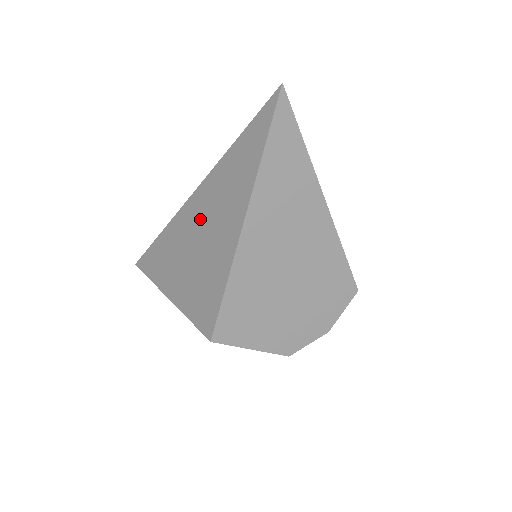
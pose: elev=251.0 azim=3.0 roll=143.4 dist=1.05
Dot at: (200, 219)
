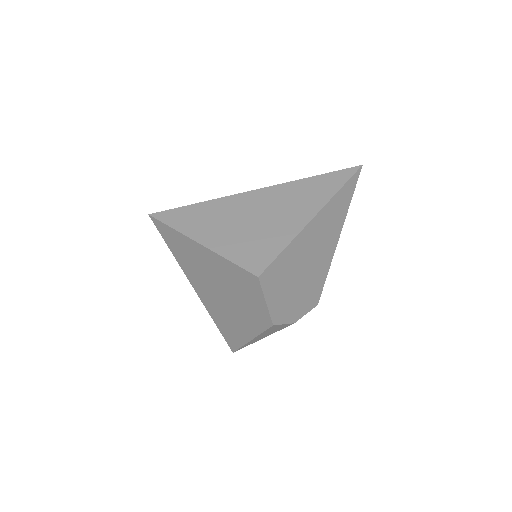
Dot at: (265, 204)
